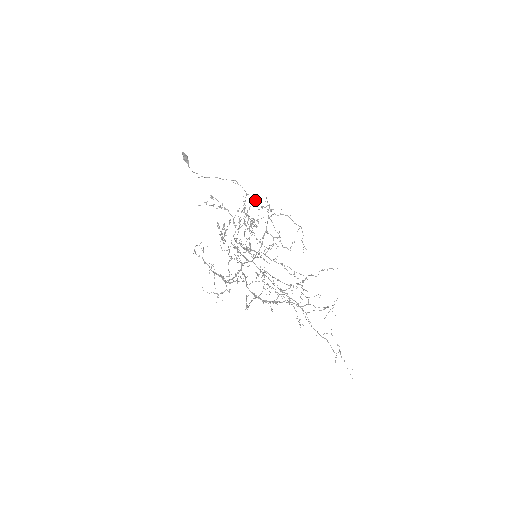
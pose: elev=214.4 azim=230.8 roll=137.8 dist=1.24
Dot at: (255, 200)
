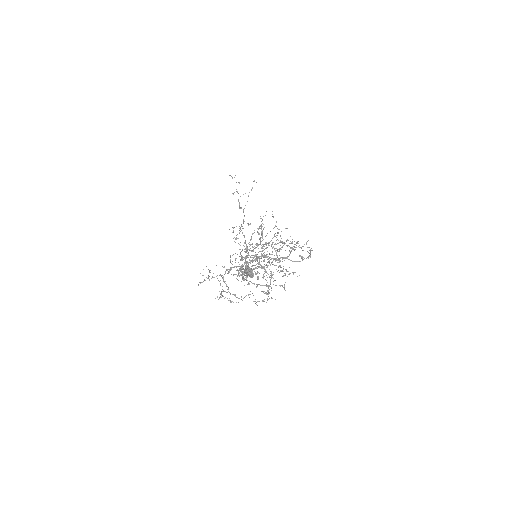
Dot at: occluded
